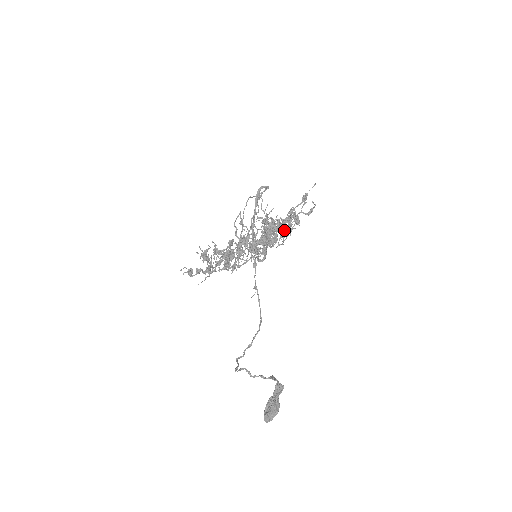
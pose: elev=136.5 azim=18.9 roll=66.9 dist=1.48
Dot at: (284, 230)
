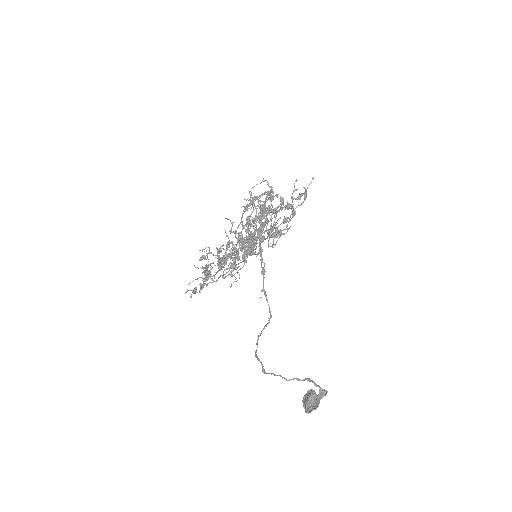
Dot at: (285, 229)
